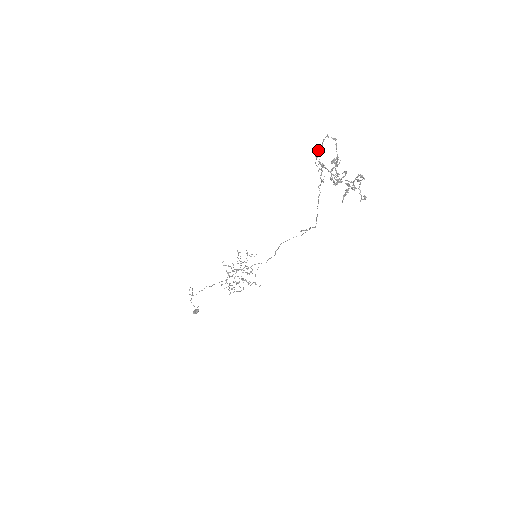
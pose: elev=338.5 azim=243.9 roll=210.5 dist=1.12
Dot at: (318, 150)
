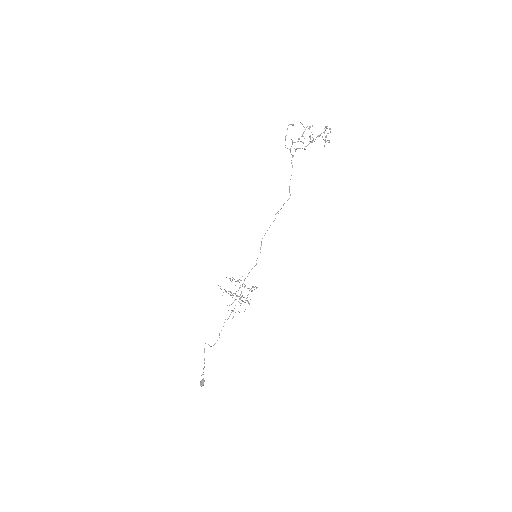
Dot at: occluded
